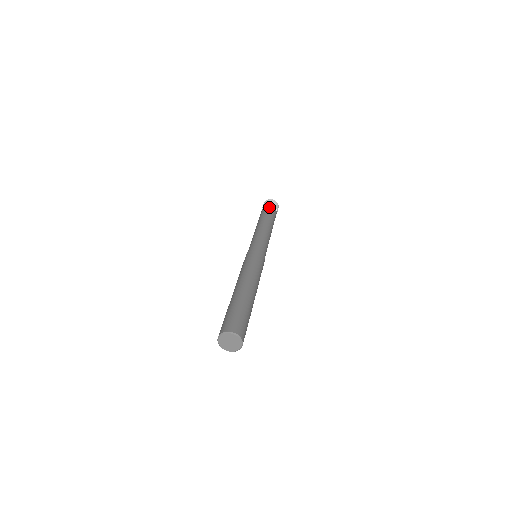
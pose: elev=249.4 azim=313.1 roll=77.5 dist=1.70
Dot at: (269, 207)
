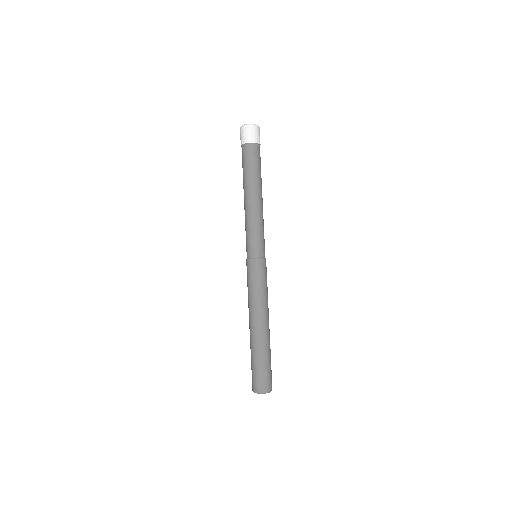
Dot at: (243, 152)
